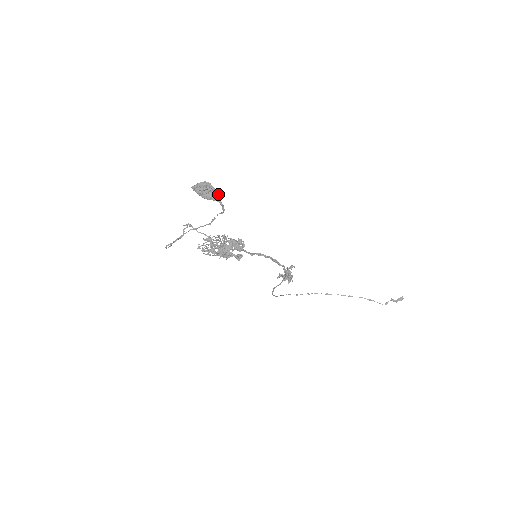
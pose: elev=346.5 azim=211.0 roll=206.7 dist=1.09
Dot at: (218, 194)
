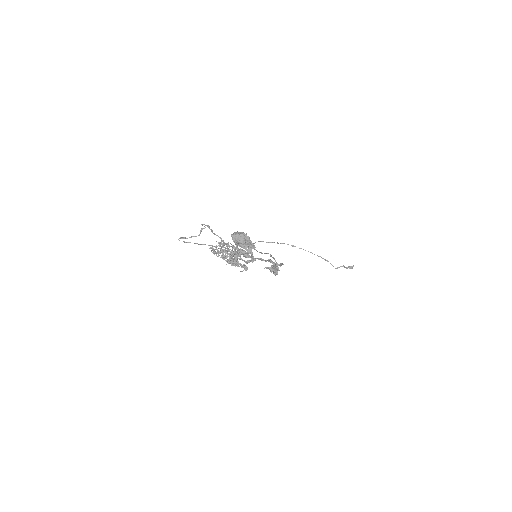
Dot at: (253, 247)
